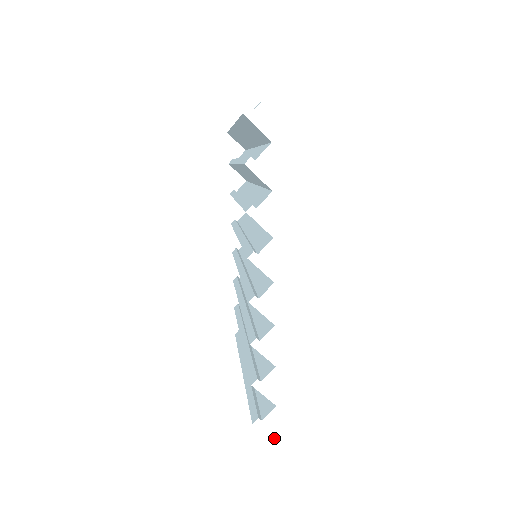
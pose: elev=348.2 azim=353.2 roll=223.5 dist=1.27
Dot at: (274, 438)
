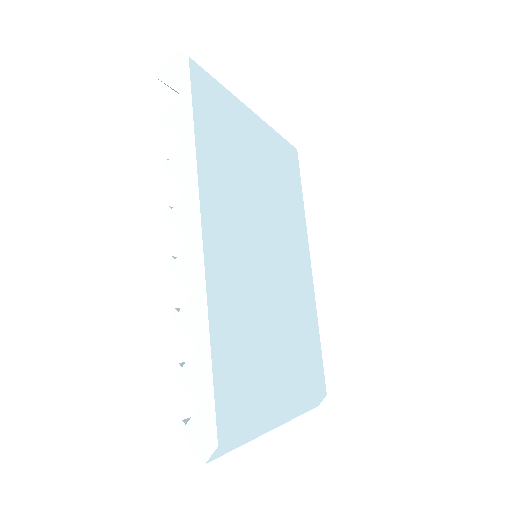
Dot at: (201, 455)
